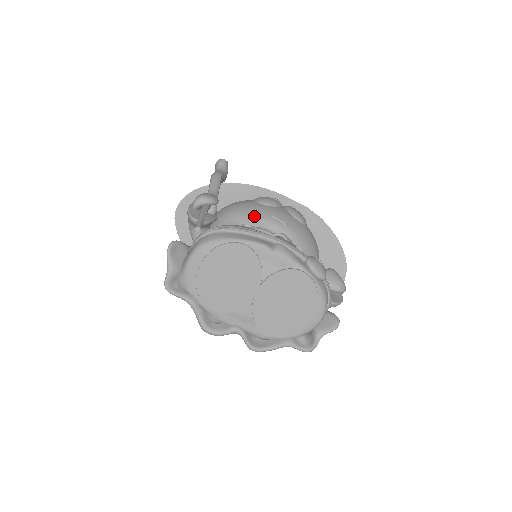
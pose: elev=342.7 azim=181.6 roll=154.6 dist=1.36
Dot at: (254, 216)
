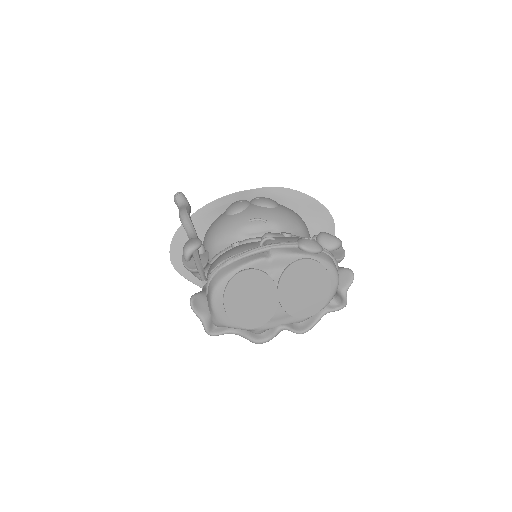
Dot at: (235, 230)
